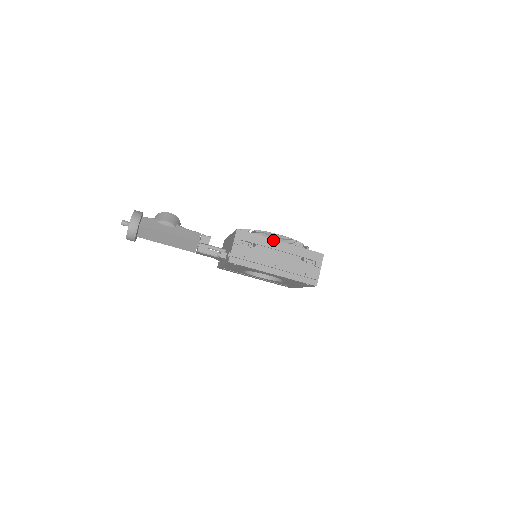
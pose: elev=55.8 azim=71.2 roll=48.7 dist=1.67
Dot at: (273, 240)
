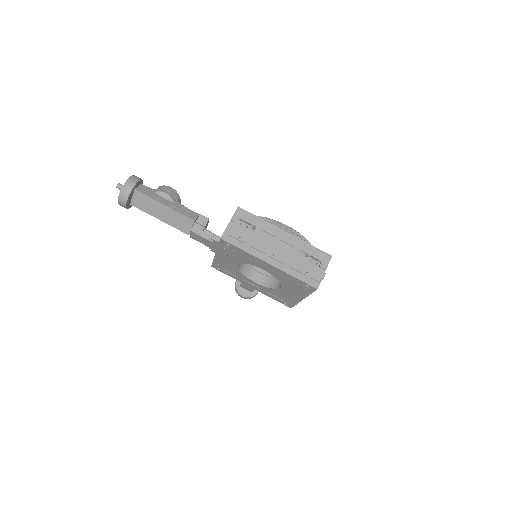
Dot at: (276, 227)
